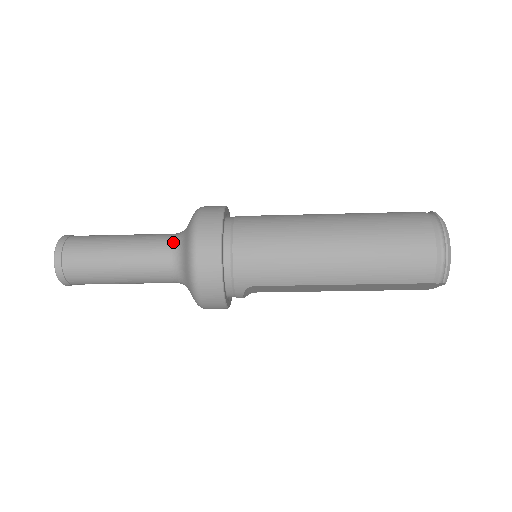
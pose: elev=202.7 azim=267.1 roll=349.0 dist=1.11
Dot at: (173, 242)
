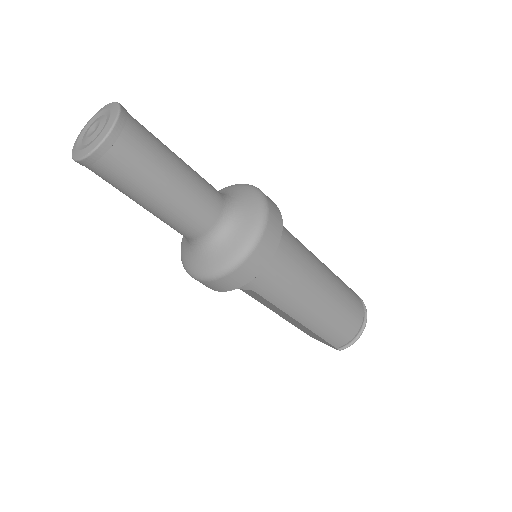
Dot at: (225, 208)
